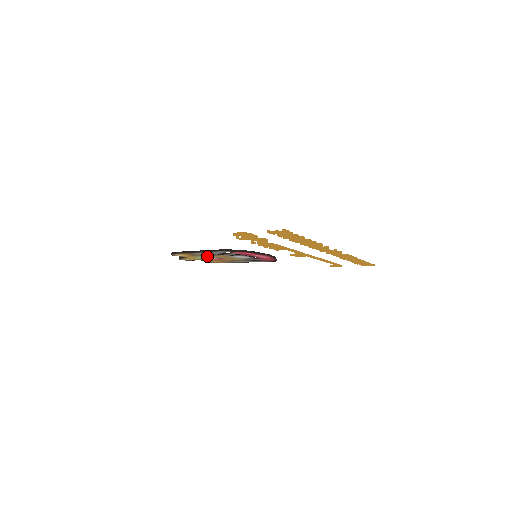
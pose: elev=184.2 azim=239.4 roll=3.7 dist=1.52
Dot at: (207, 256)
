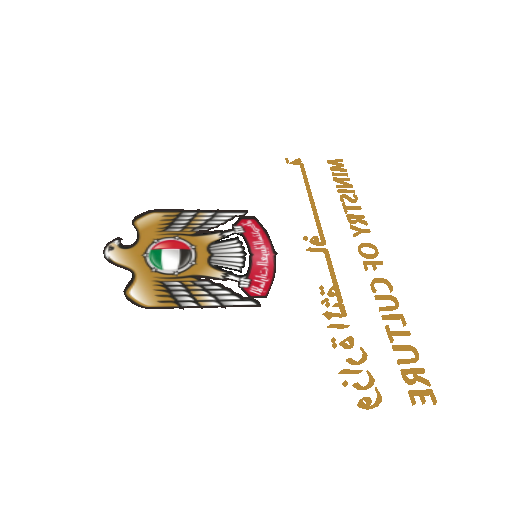
Dot at: (179, 271)
